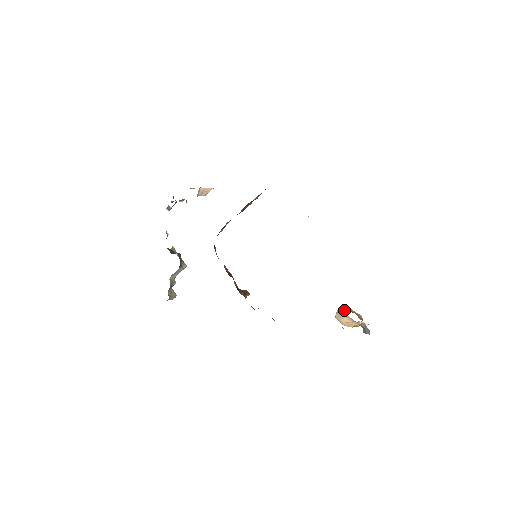
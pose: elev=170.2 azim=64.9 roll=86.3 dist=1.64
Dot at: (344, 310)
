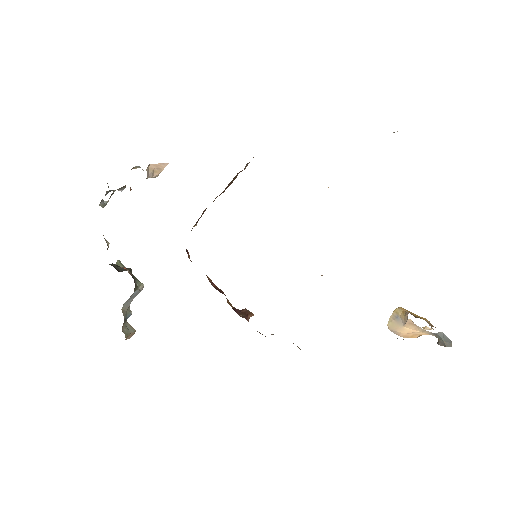
Dot at: (405, 316)
